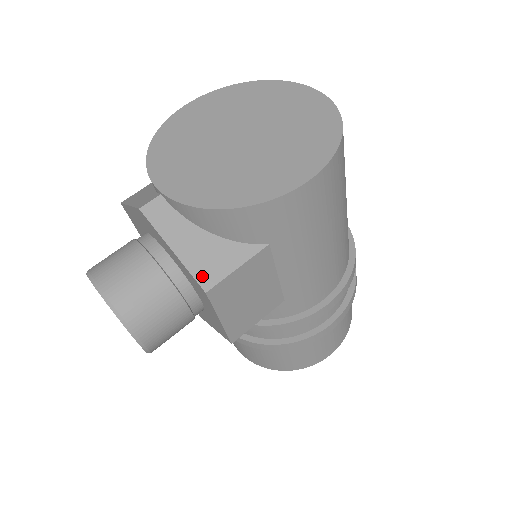
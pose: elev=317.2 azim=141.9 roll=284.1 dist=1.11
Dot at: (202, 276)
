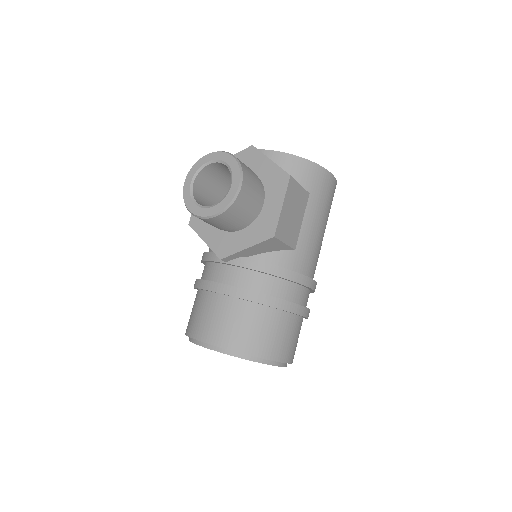
Dot at: occluded
